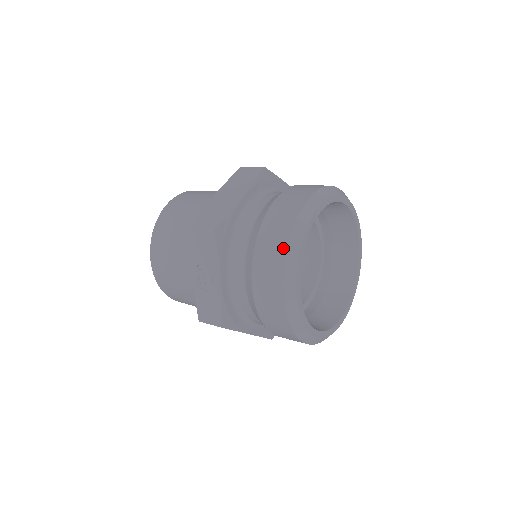
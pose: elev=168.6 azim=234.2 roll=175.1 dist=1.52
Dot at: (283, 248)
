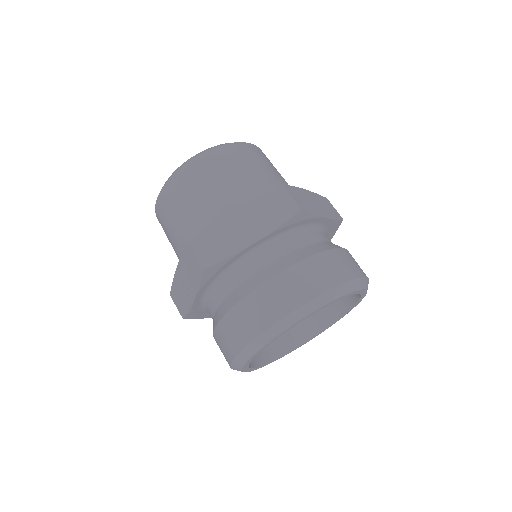
Dot at: (251, 336)
